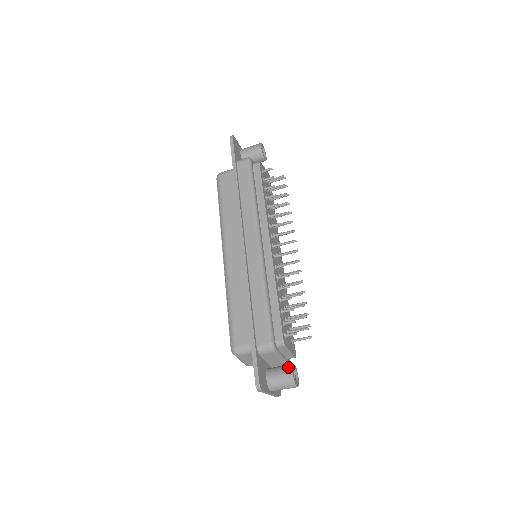
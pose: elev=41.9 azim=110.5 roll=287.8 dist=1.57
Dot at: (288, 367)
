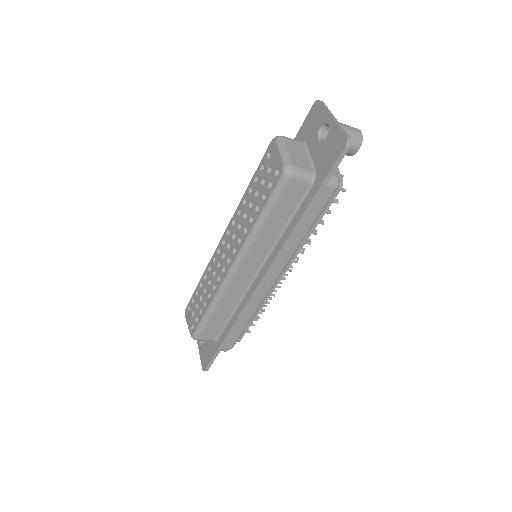
Dot at: occluded
